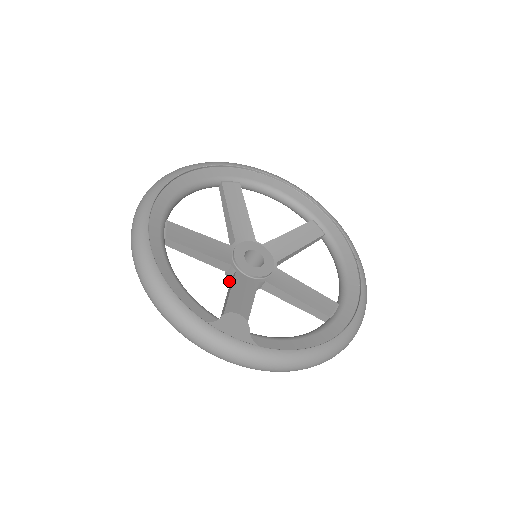
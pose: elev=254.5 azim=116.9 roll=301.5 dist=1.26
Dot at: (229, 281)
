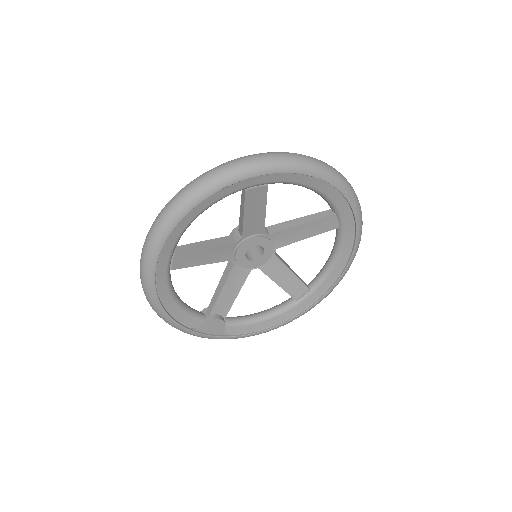
Dot at: occluded
